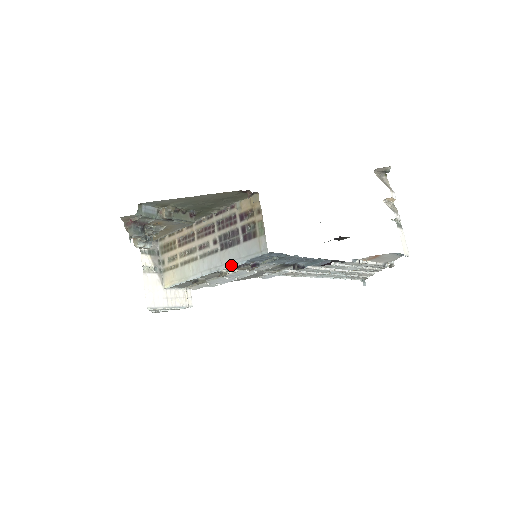
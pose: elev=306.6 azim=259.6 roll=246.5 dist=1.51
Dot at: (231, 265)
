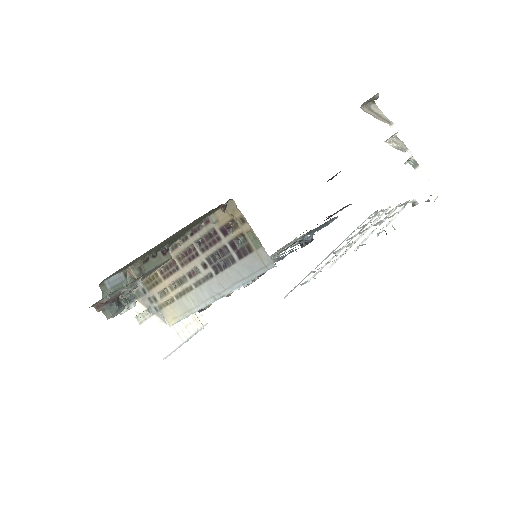
Dot at: (236, 288)
